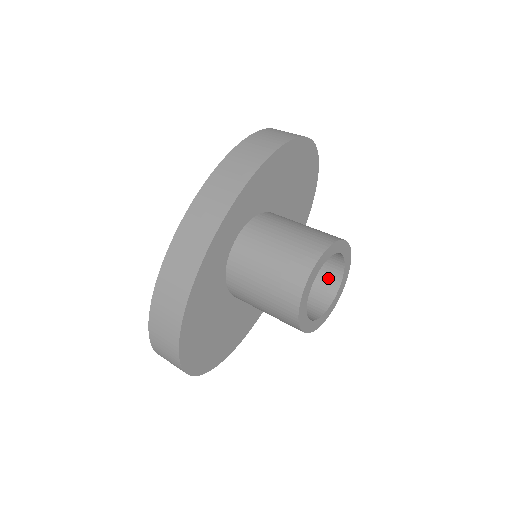
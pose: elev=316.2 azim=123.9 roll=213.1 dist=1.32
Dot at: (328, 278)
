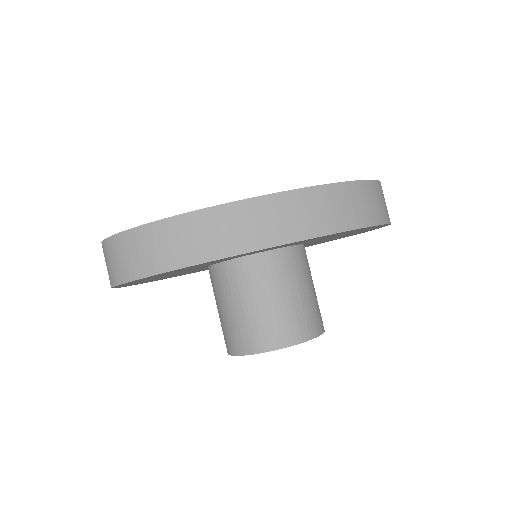
Dot at: occluded
